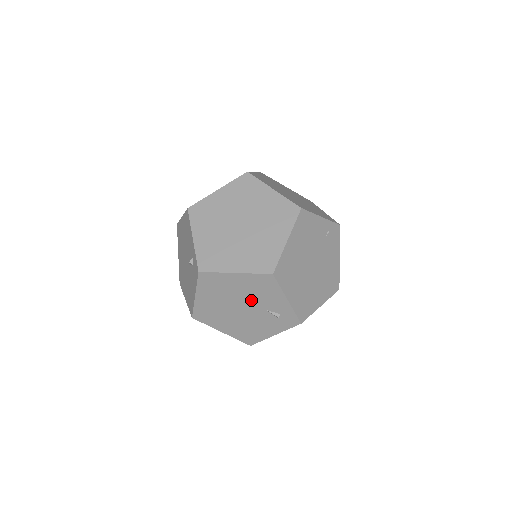
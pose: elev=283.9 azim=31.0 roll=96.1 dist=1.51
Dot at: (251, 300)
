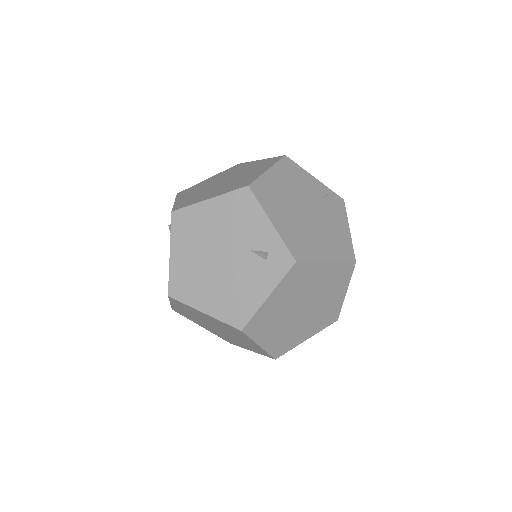
Dot at: (231, 238)
